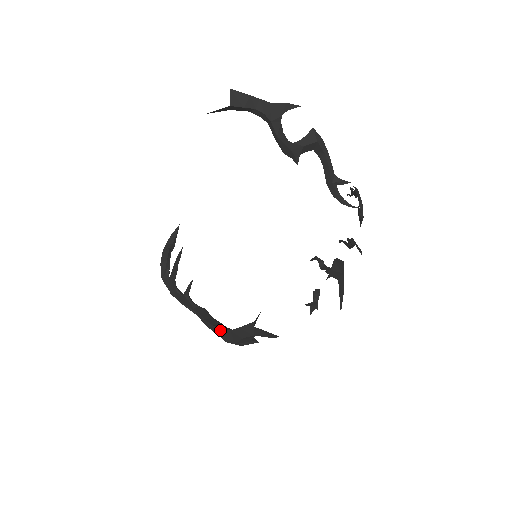
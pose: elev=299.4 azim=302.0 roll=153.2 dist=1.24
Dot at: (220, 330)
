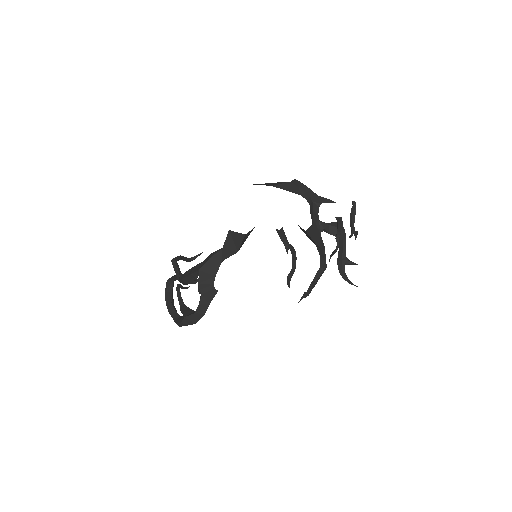
Dot at: (193, 268)
